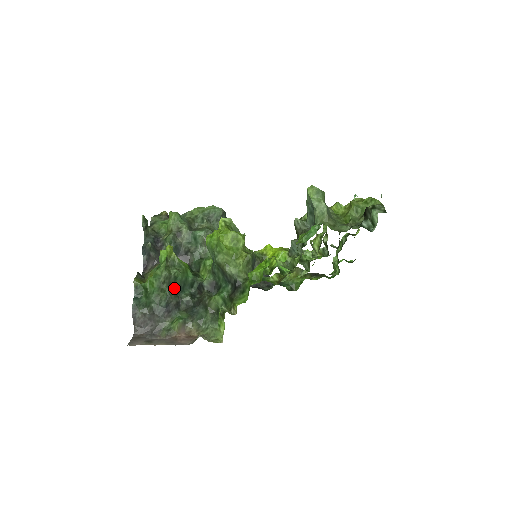
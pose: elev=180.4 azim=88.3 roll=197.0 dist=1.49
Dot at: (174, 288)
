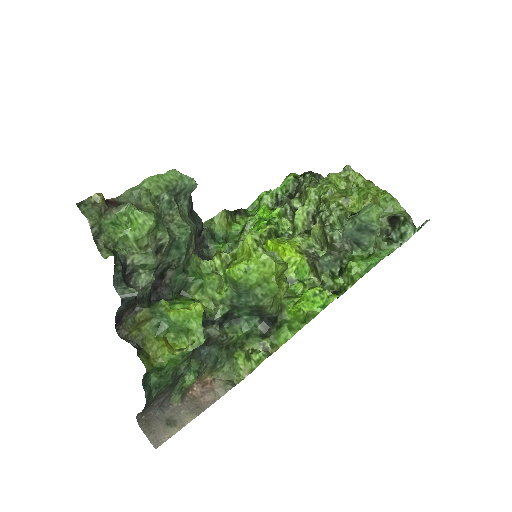
Dot at: occluded
